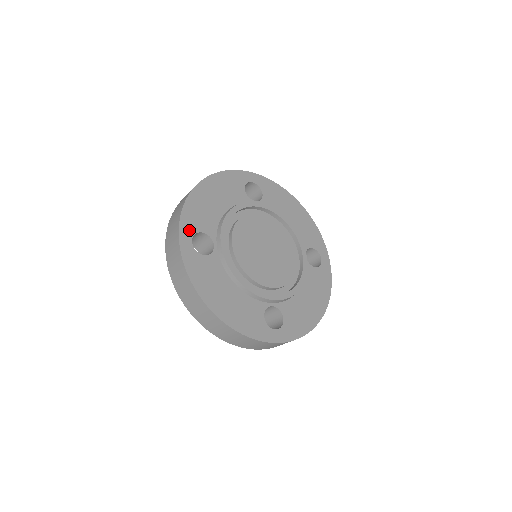
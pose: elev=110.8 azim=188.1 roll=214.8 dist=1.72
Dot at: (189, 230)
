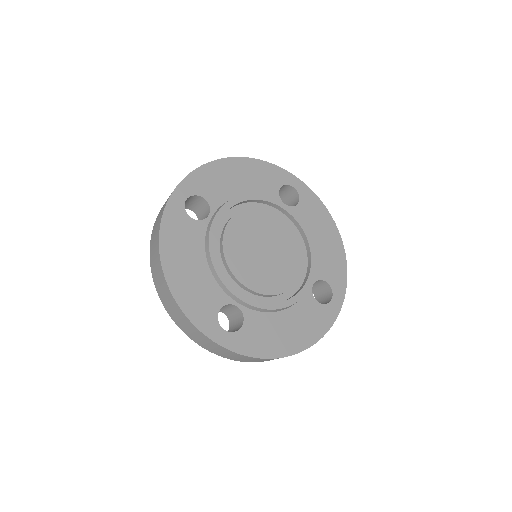
Dot at: (212, 325)
